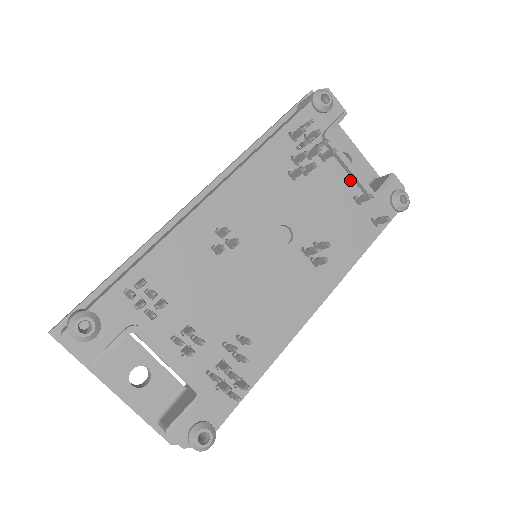
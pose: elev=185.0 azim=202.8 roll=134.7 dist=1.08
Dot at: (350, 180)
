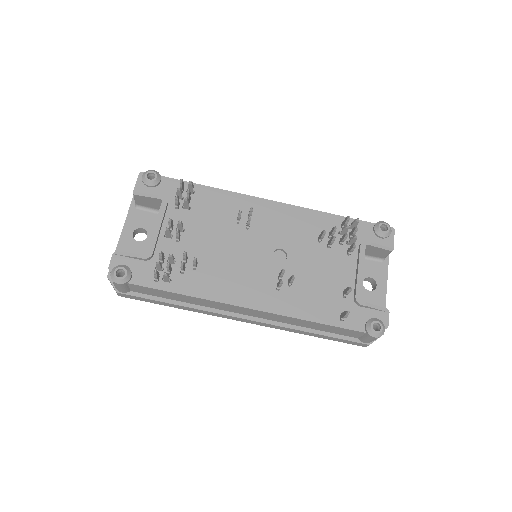
Dot at: (353, 280)
